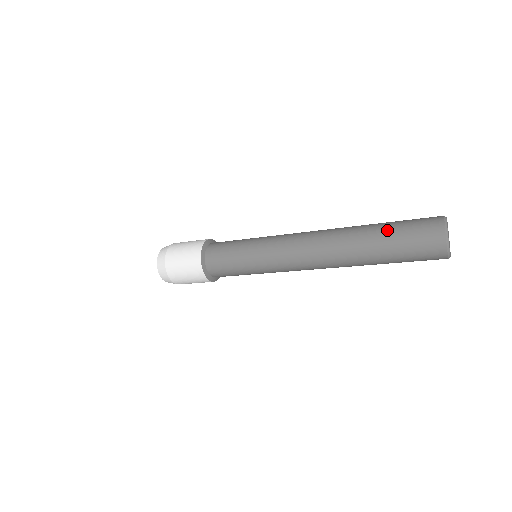
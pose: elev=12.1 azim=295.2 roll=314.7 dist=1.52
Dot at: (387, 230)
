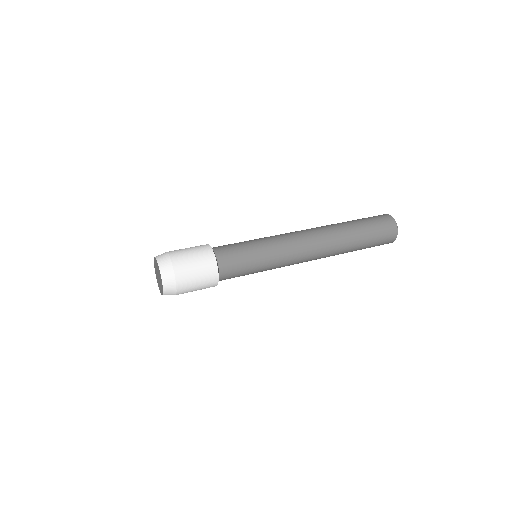
Dot at: (365, 244)
